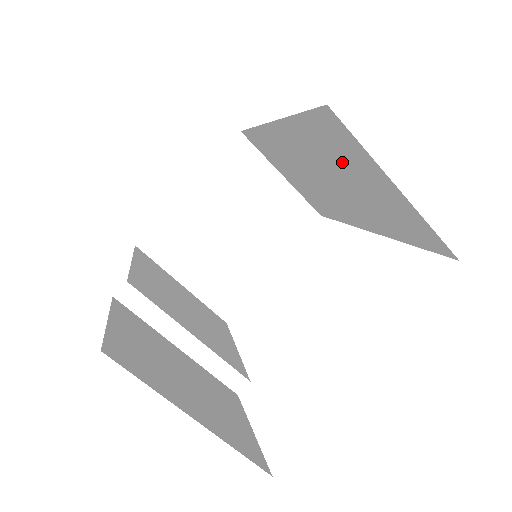
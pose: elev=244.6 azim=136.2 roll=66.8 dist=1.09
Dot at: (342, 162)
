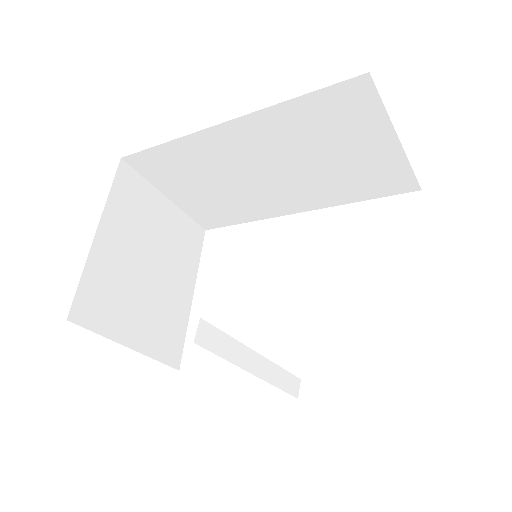
Dot at: (329, 136)
